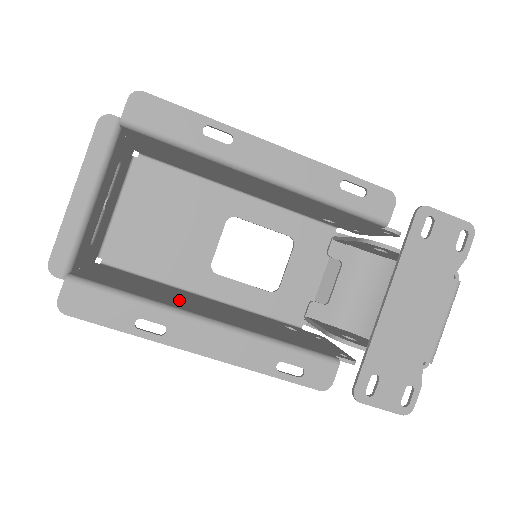
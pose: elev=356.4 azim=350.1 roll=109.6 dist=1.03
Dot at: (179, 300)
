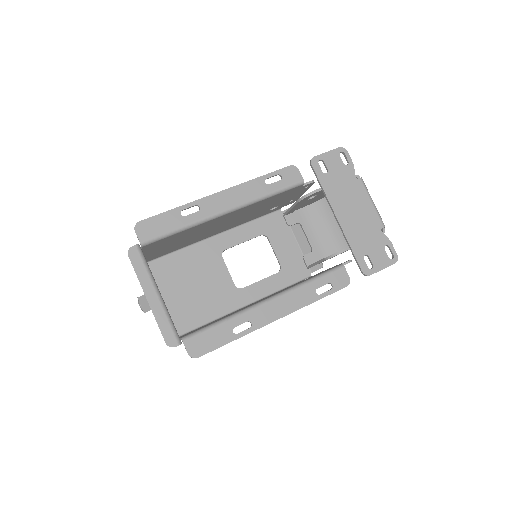
Dot at: occluded
